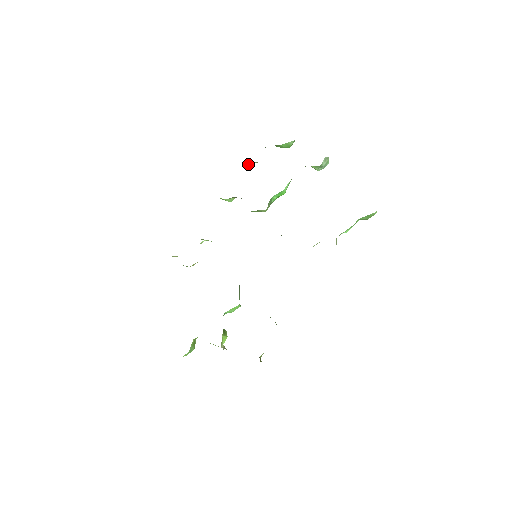
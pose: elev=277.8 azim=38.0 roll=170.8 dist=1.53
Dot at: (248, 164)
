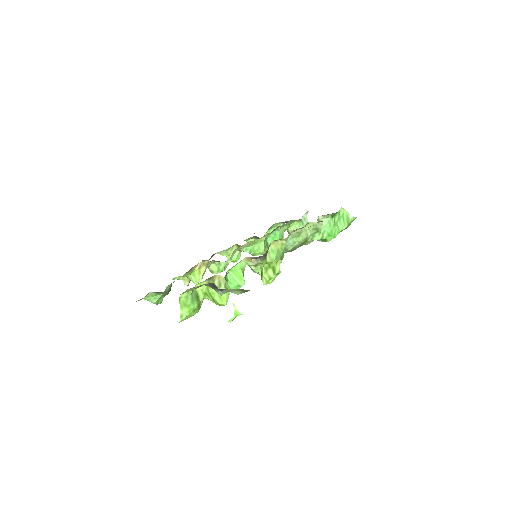
Dot at: occluded
